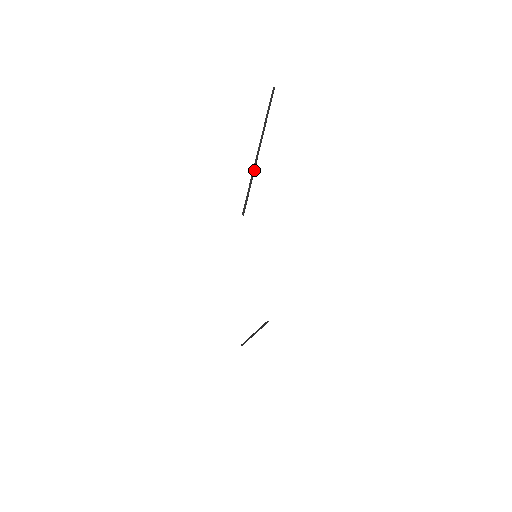
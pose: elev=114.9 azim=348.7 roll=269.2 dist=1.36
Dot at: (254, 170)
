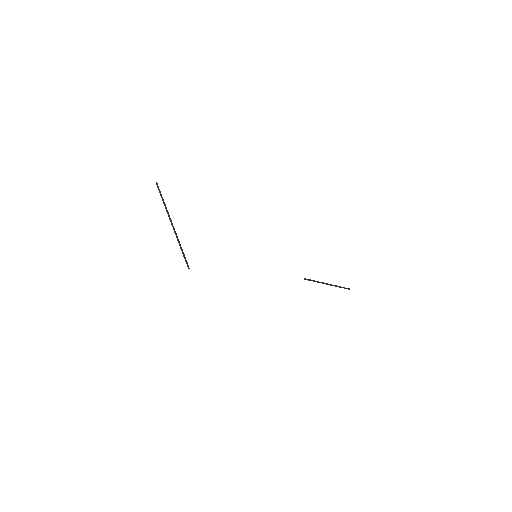
Dot at: (177, 239)
